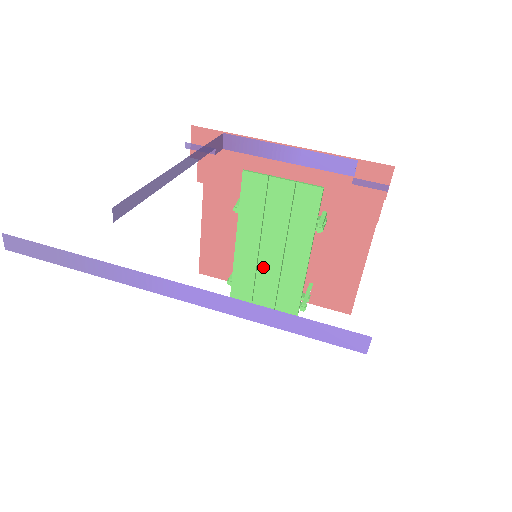
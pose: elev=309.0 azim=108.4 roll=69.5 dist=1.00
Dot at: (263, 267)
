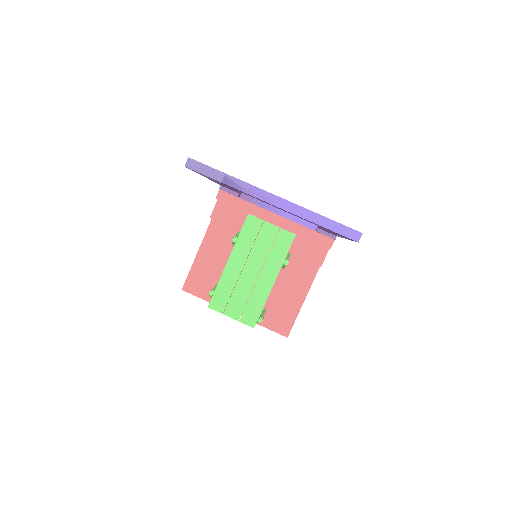
Dot at: (241, 283)
